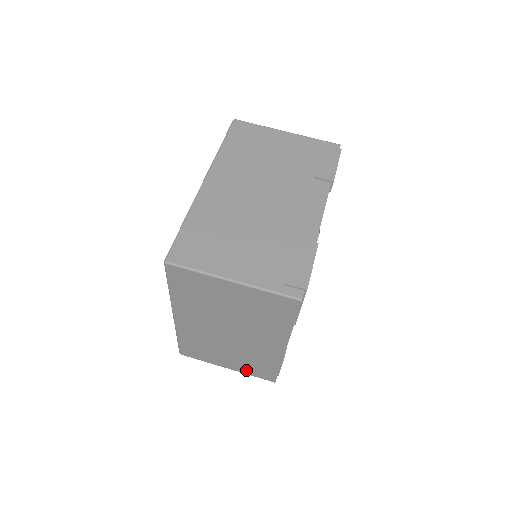
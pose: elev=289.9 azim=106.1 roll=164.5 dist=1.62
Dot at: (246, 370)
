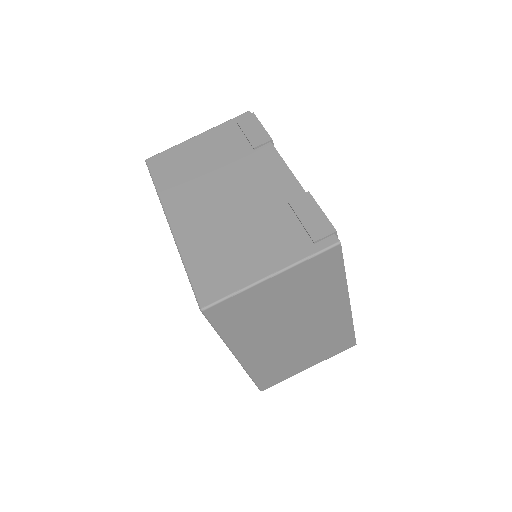
Dot at: (326, 355)
